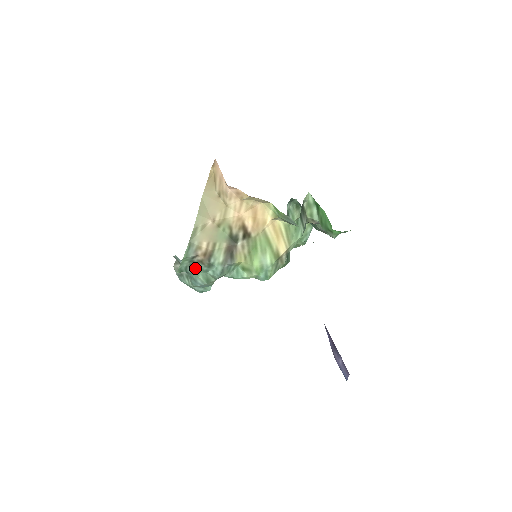
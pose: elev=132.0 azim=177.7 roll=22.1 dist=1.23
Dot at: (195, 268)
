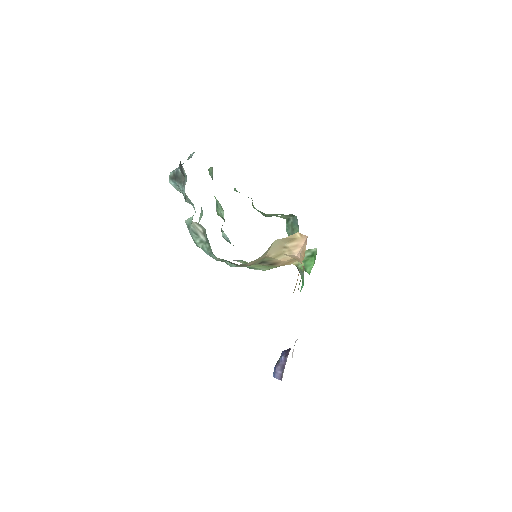
Dot at: (223, 259)
